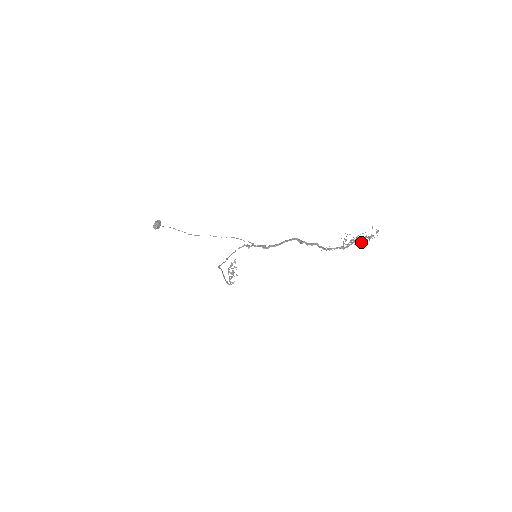
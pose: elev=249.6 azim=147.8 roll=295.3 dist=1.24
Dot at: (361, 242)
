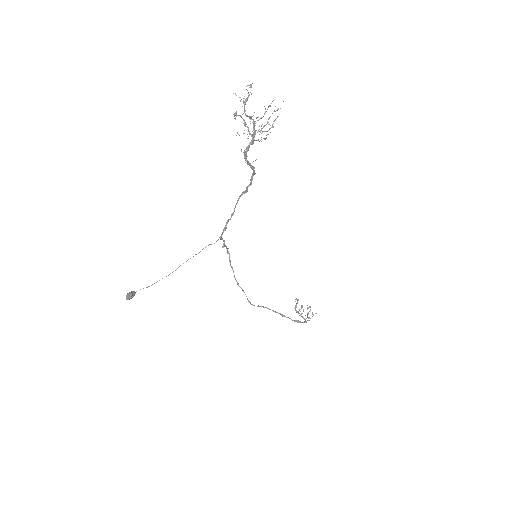
Dot at: (244, 110)
